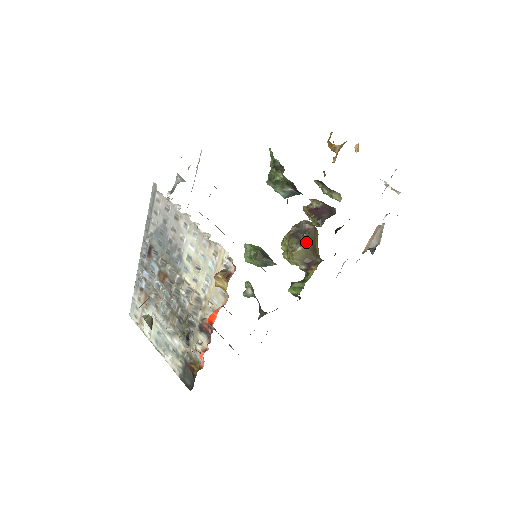
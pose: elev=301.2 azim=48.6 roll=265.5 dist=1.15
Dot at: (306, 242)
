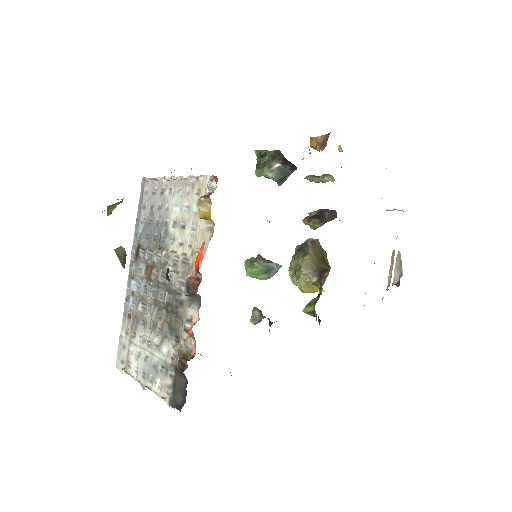
Dot at: (312, 251)
